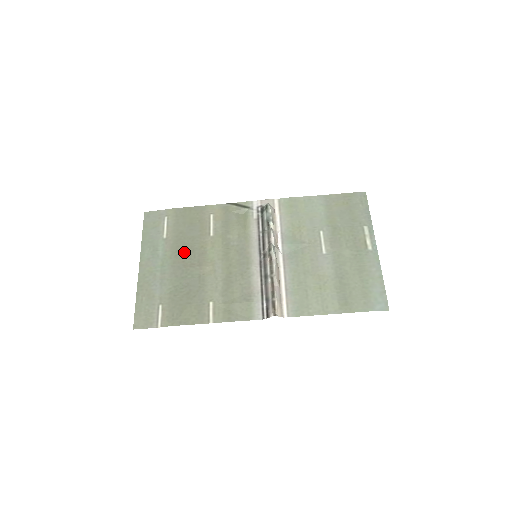
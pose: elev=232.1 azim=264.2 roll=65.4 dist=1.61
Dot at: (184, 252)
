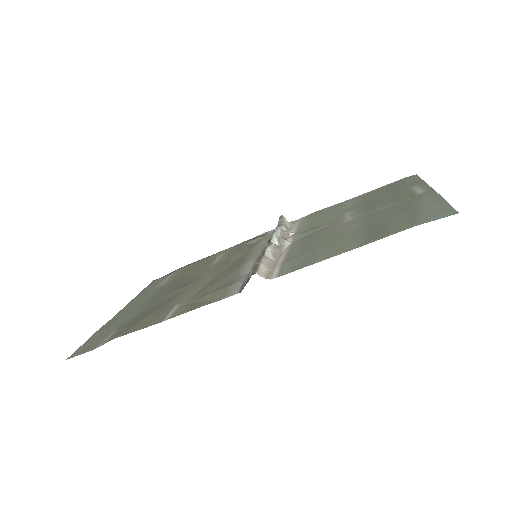
Dot at: (173, 286)
